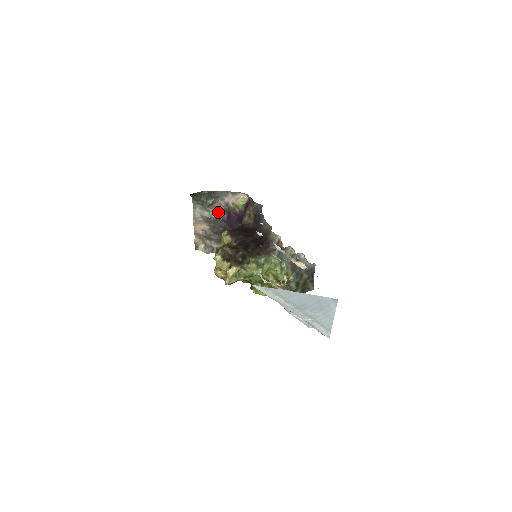
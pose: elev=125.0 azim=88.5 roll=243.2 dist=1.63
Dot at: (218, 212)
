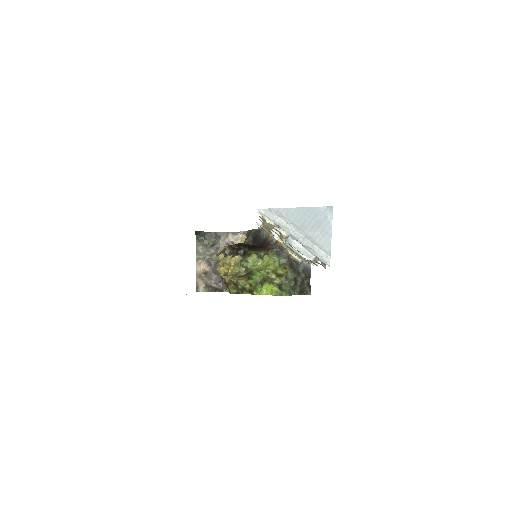
Dot at: (219, 252)
